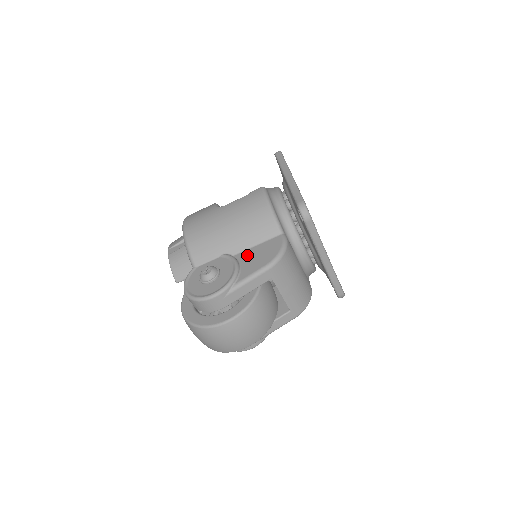
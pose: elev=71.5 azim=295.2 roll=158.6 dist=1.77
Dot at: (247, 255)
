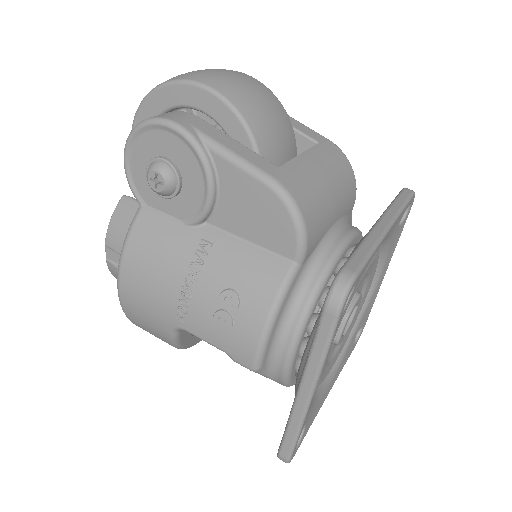
Dot at: occluded
